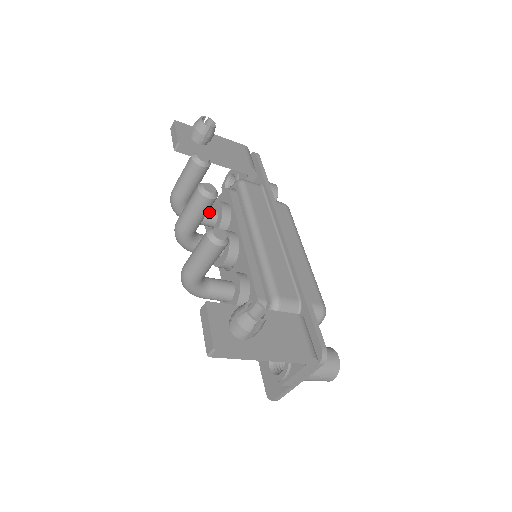
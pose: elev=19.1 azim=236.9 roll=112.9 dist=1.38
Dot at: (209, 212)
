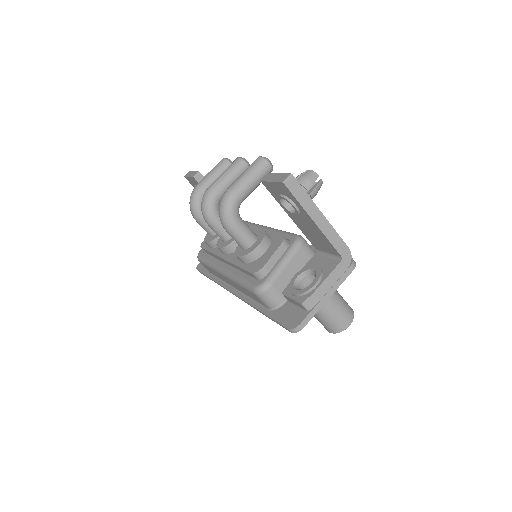
Dot at: occluded
